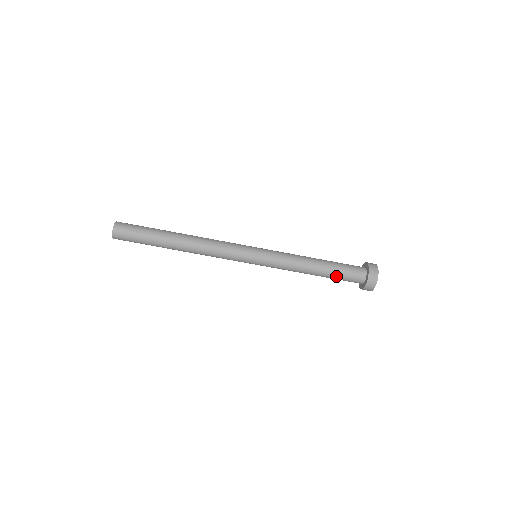
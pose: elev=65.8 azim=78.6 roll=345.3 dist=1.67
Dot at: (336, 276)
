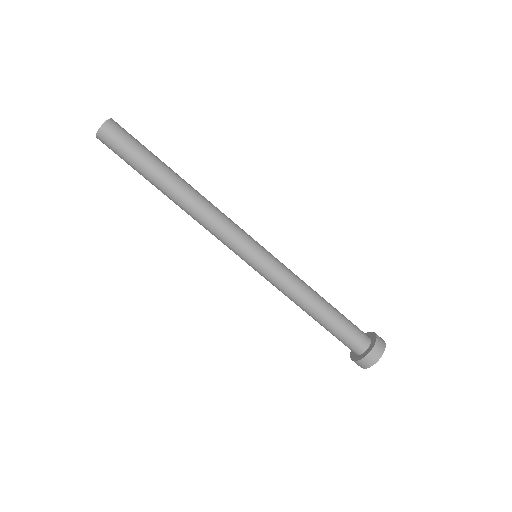
Dot at: (332, 331)
